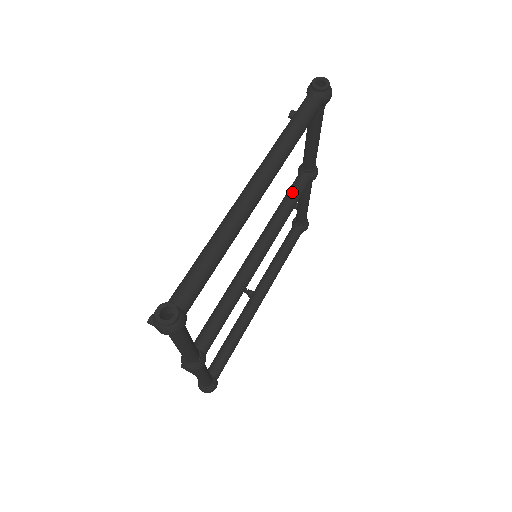
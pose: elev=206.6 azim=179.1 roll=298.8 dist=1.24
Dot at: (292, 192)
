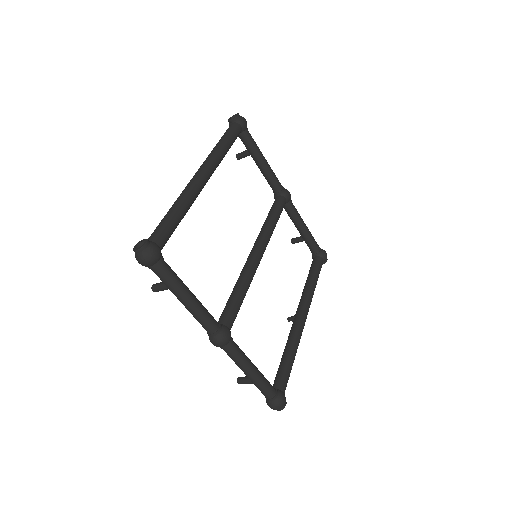
Dot at: (271, 209)
